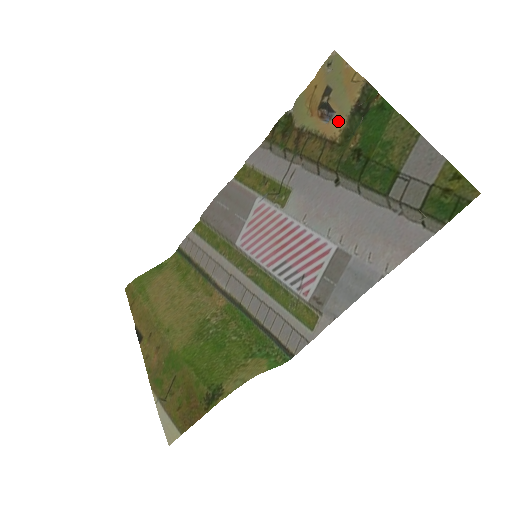
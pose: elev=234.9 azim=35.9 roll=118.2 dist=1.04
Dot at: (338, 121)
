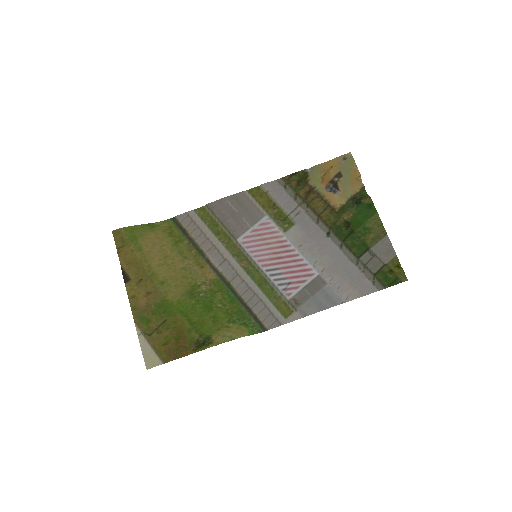
Dot at: (340, 198)
